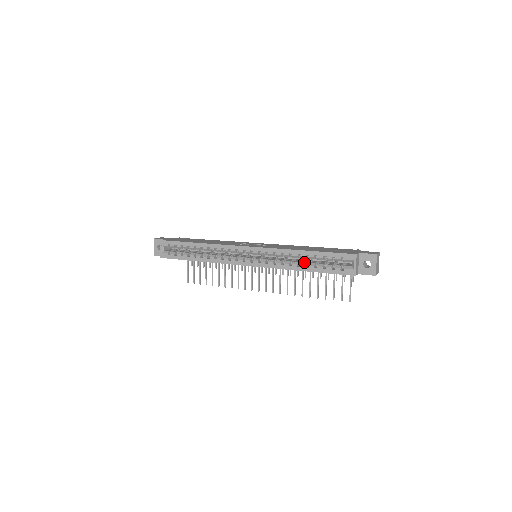
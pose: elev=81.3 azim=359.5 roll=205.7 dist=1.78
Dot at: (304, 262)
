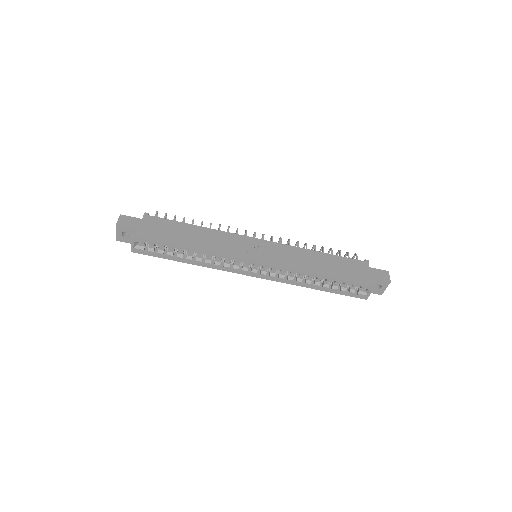
Dot at: (318, 282)
